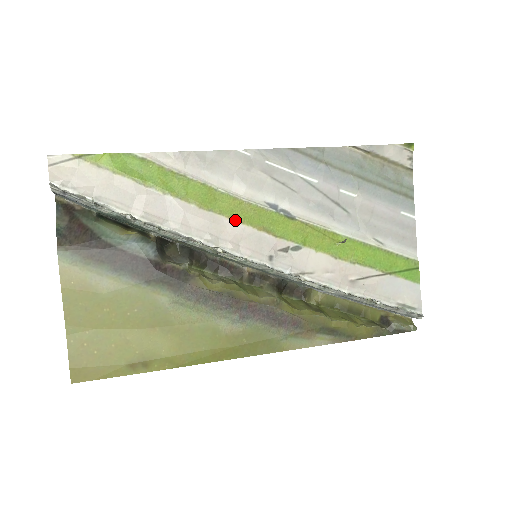
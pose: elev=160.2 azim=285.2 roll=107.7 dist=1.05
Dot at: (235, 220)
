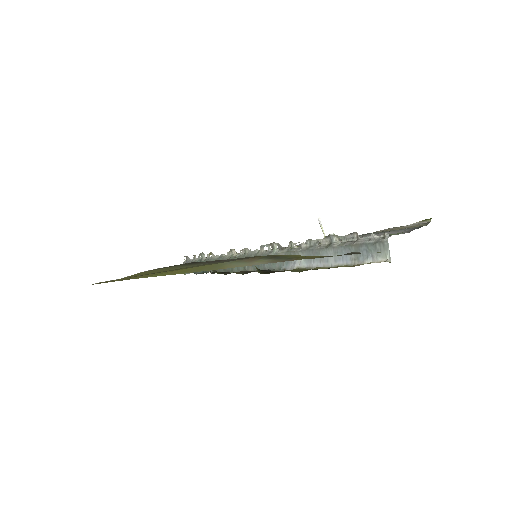
Dot at: occluded
